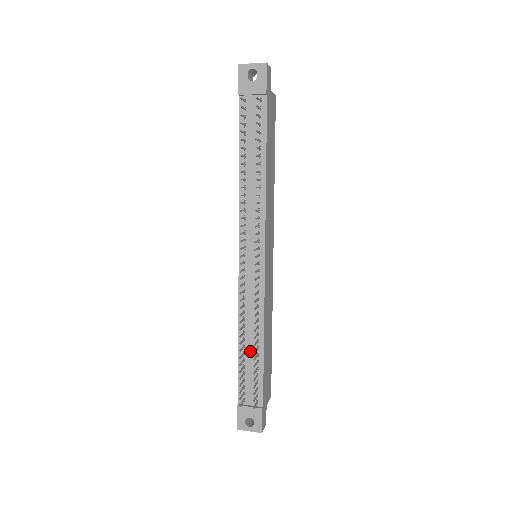
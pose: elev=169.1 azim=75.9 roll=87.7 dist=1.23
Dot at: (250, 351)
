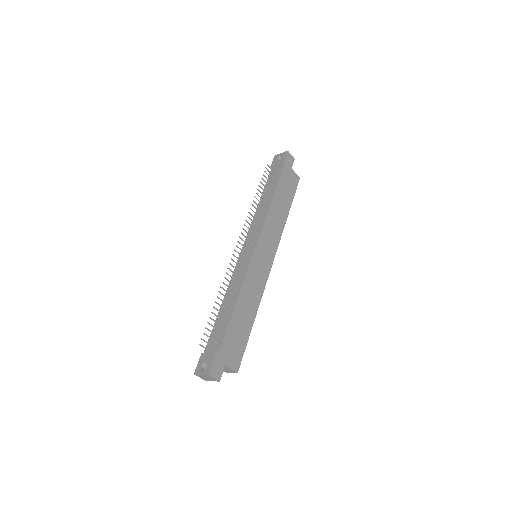
Dot at: (226, 311)
